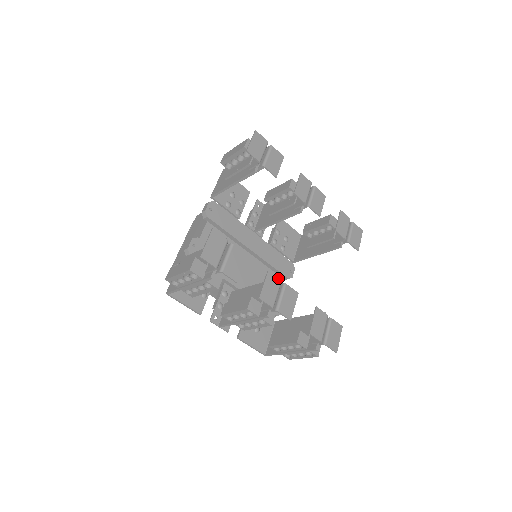
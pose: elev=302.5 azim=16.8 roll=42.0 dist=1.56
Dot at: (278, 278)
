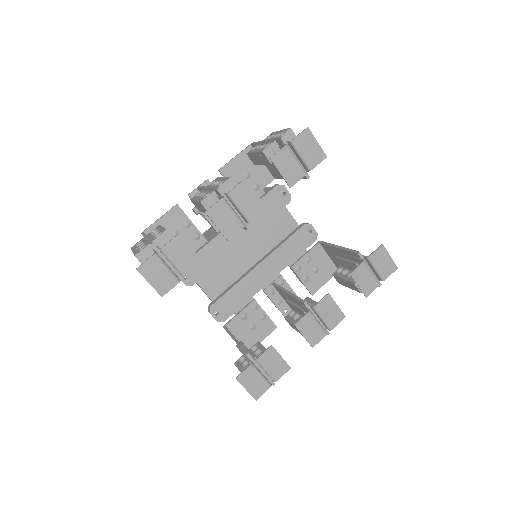
Dot at: (305, 315)
